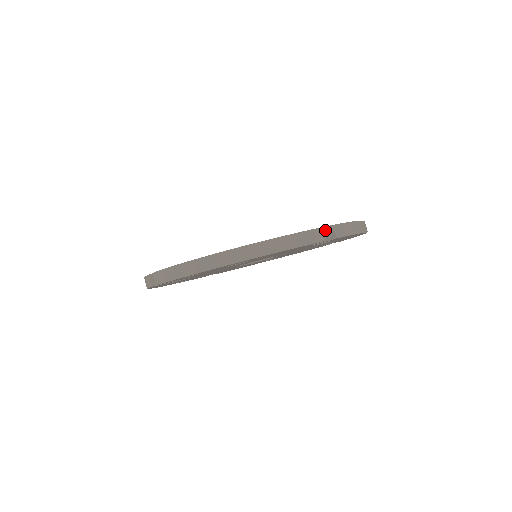
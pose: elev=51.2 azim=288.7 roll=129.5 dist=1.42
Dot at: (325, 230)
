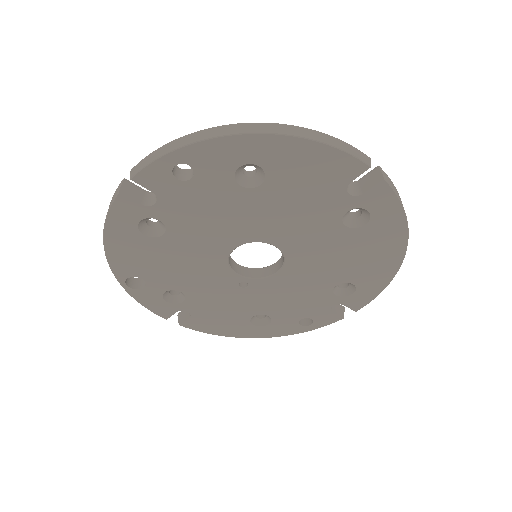
Dot at: (368, 175)
